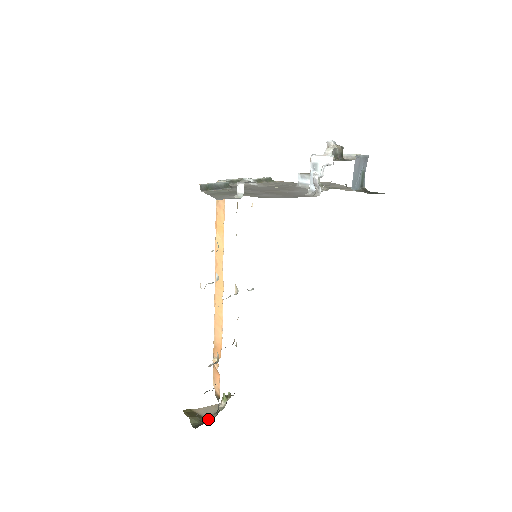
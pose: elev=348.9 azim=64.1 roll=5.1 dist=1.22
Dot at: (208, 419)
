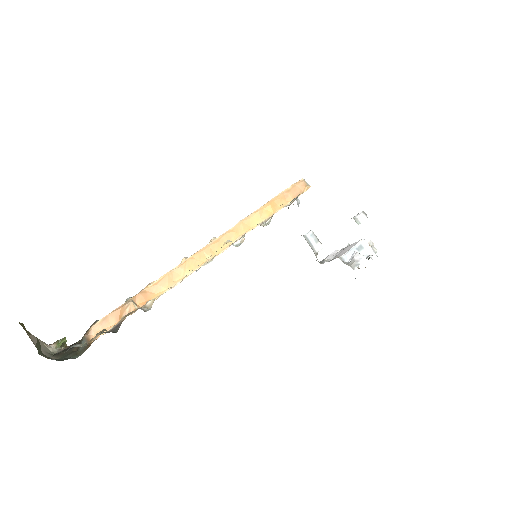
Dot at: (42, 355)
